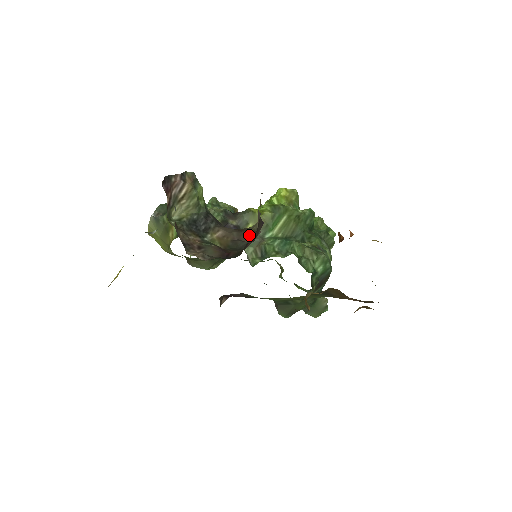
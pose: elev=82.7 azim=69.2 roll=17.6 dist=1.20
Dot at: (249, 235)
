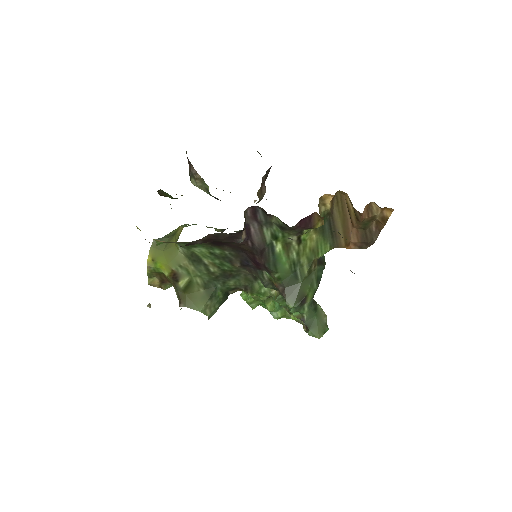
Dot at: occluded
